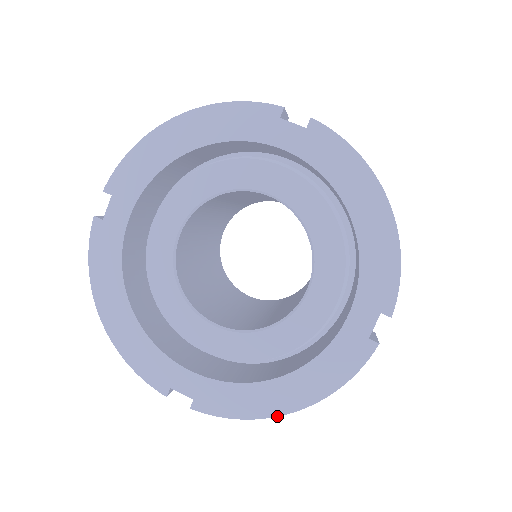
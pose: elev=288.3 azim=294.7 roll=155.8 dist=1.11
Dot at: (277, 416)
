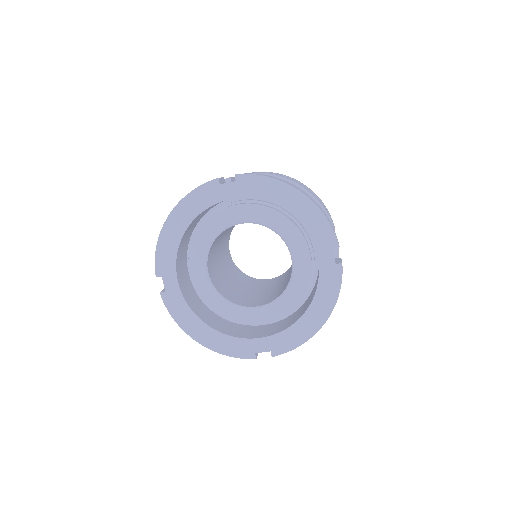
Dot at: (189, 335)
